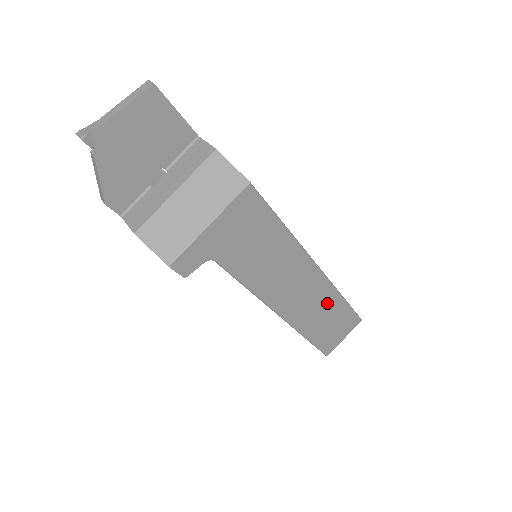
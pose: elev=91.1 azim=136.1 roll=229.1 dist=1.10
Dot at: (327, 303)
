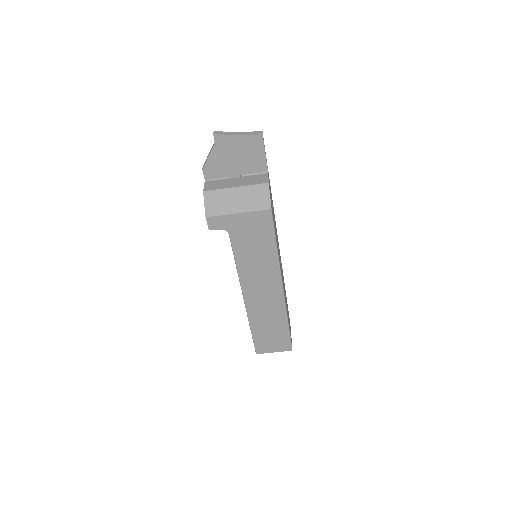
Dot at: (276, 316)
